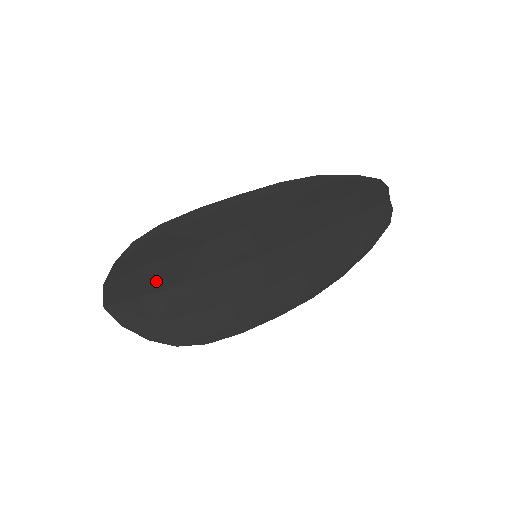
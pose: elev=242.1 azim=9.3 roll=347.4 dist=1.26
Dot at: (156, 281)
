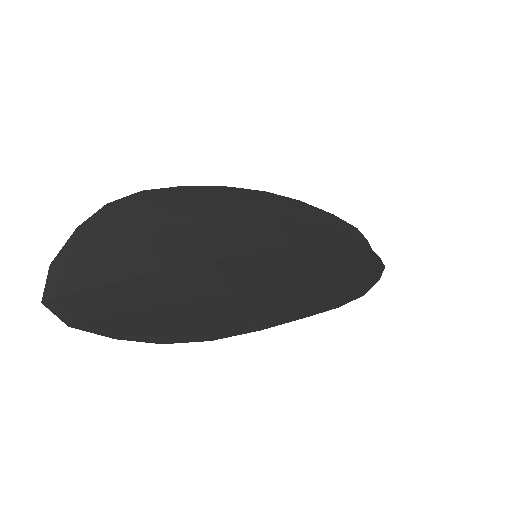
Dot at: (130, 262)
